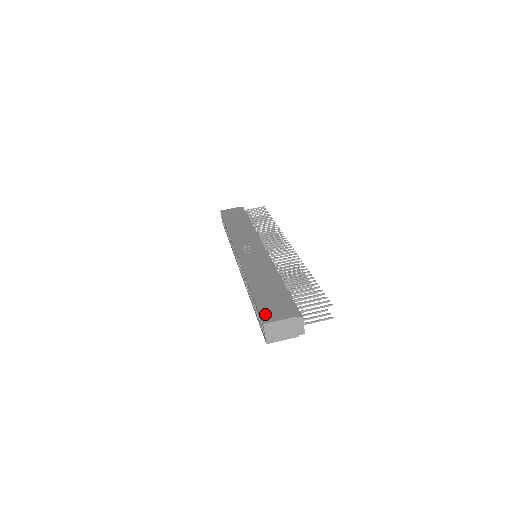
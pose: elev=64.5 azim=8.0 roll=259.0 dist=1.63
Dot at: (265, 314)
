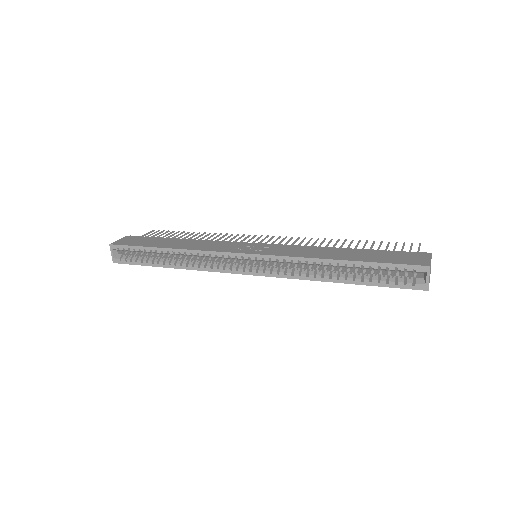
Dot at: (412, 262)
